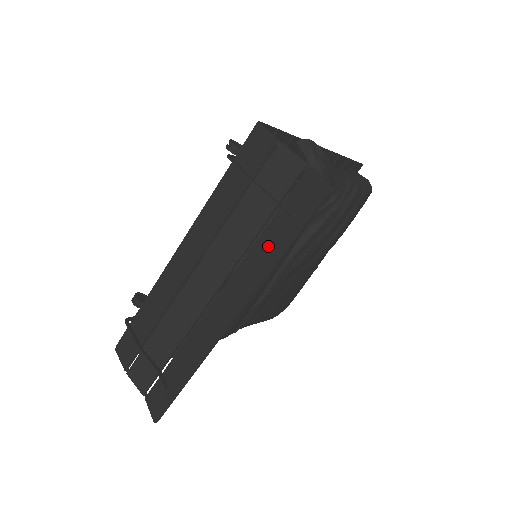
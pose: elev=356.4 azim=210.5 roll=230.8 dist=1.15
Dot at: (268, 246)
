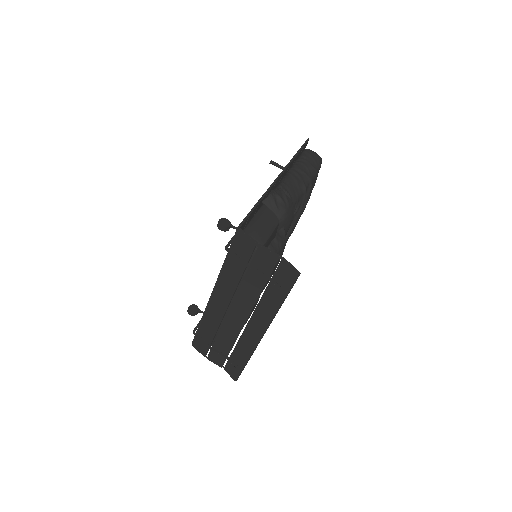
Dot at: (271, 299)
